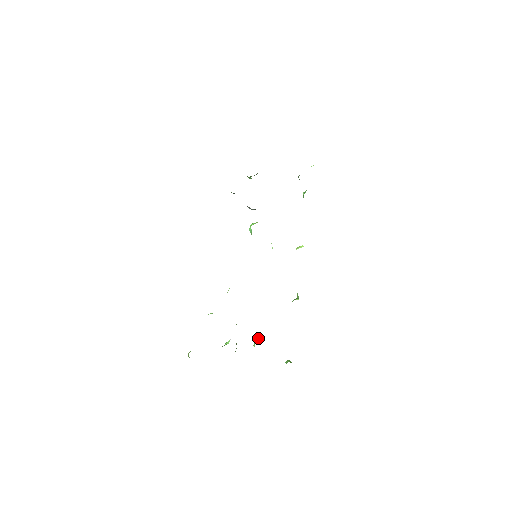
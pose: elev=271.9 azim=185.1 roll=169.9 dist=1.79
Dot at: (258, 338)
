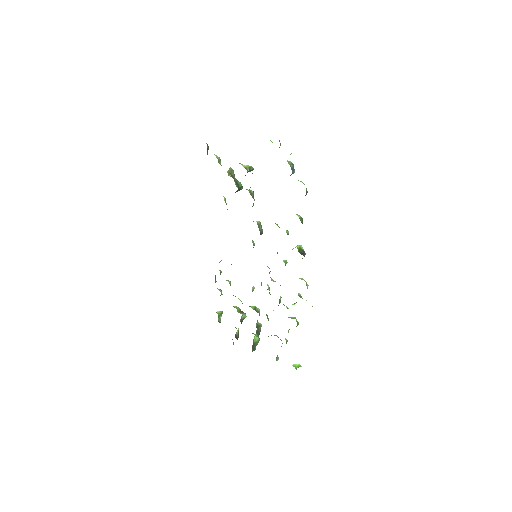
Dot at: occluded
